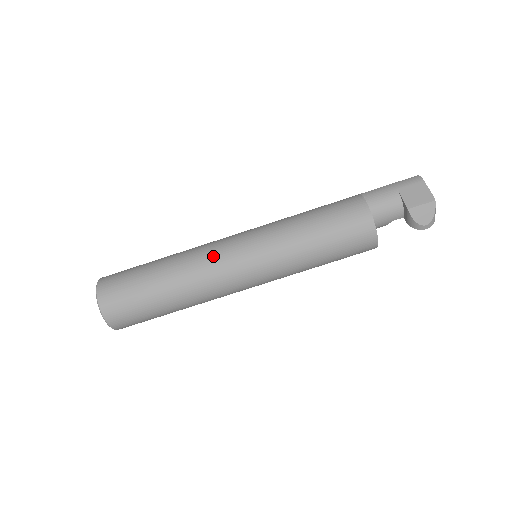
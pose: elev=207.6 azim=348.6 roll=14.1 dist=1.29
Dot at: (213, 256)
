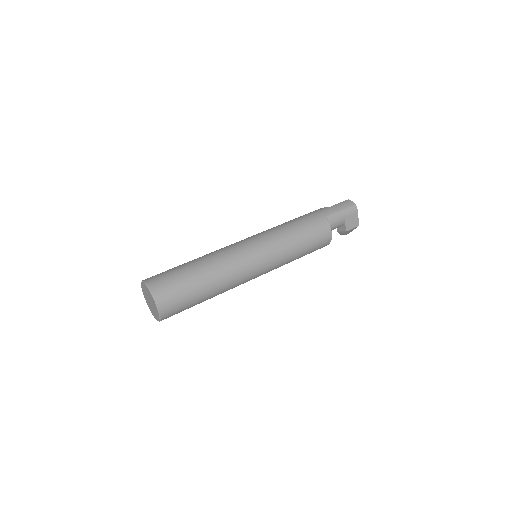
Dot at: (243, 274)
